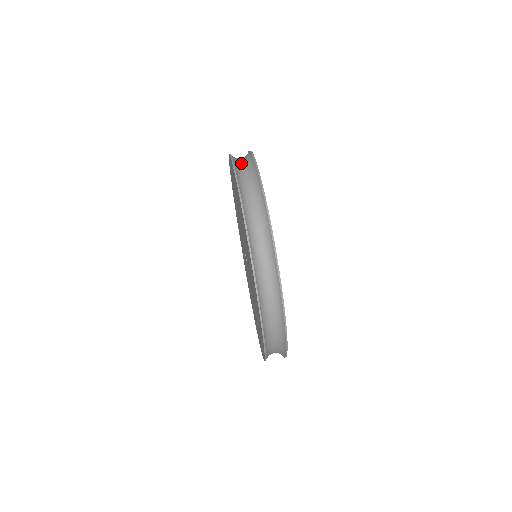
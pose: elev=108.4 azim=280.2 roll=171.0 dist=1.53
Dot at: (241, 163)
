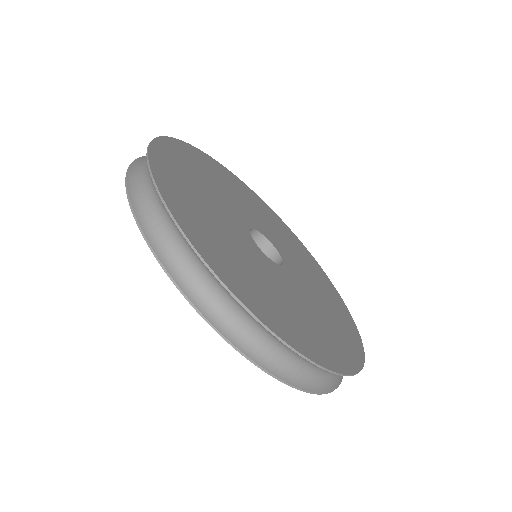
Dot at: (178, 257)
